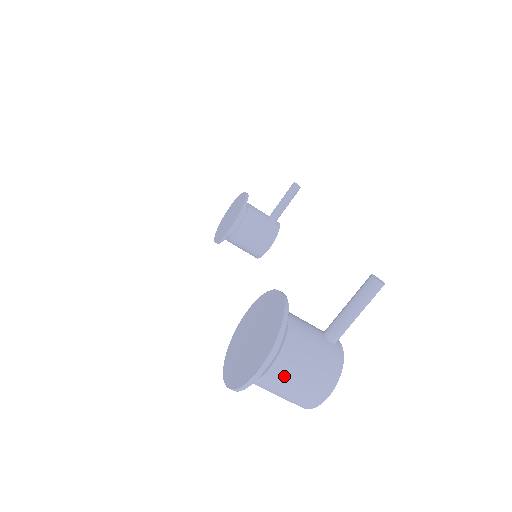
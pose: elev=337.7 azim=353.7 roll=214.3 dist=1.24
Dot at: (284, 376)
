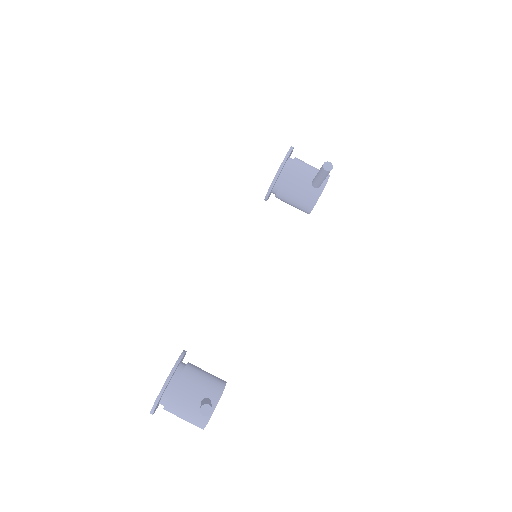
Dot at: occluded
